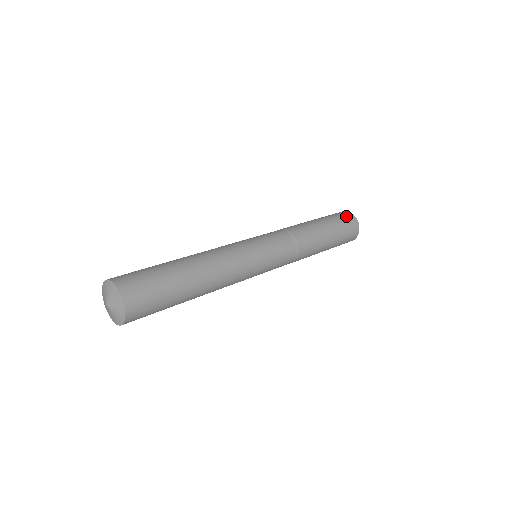
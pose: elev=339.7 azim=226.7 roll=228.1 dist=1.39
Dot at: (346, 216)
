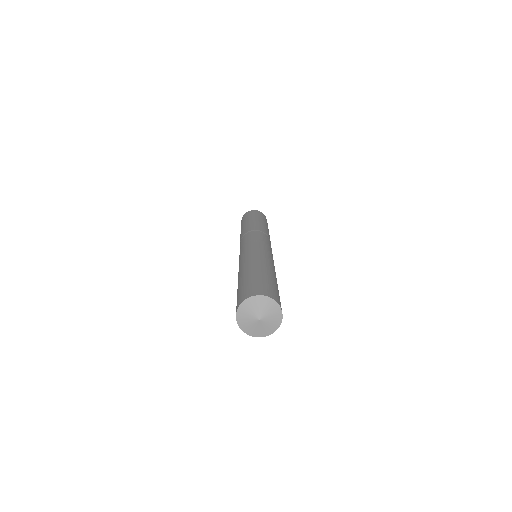
Dot at: occluded
